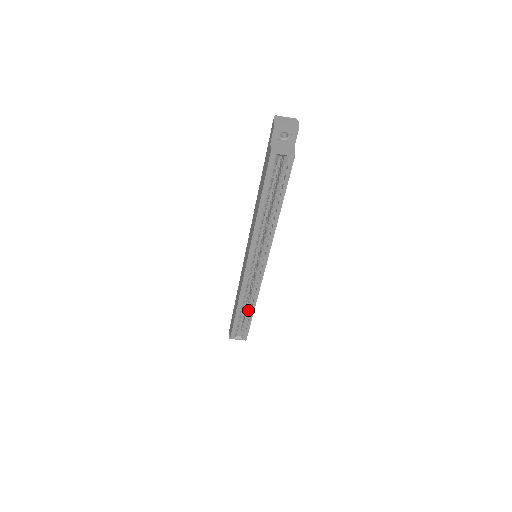
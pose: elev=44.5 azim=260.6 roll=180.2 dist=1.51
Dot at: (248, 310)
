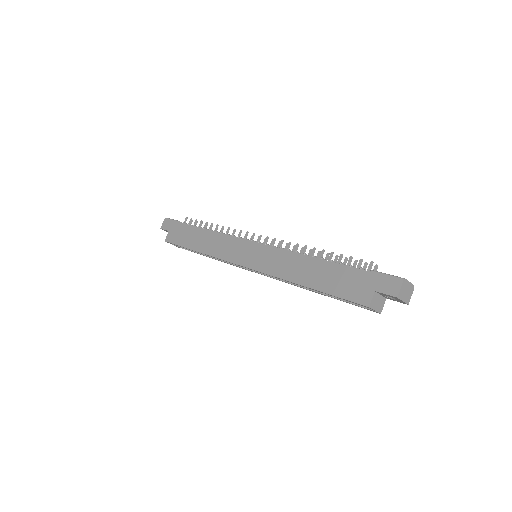
Dot at: occluded
